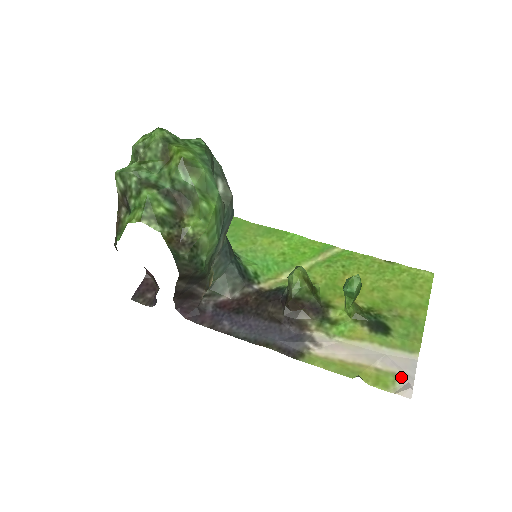
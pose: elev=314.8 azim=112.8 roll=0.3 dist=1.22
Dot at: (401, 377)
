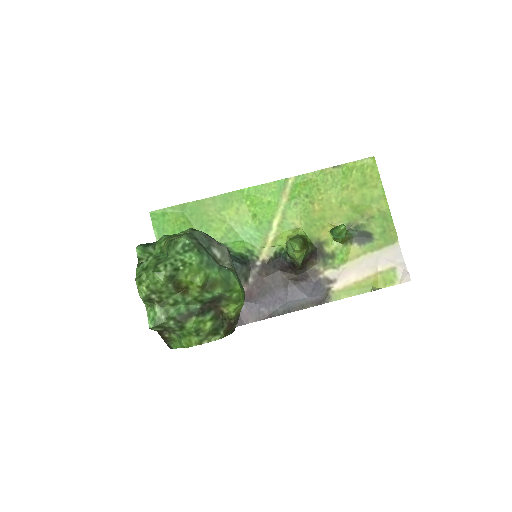
Dot at: (397, 268)
